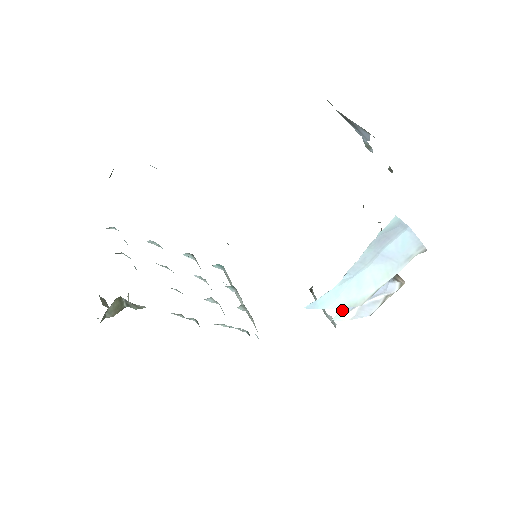
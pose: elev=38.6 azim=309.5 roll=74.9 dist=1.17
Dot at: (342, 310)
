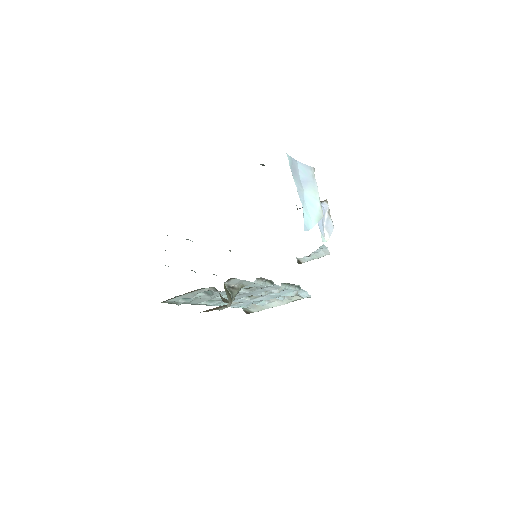
Dot at: occluded
